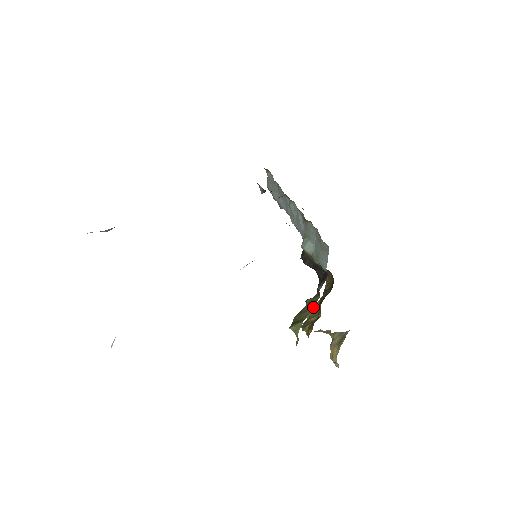
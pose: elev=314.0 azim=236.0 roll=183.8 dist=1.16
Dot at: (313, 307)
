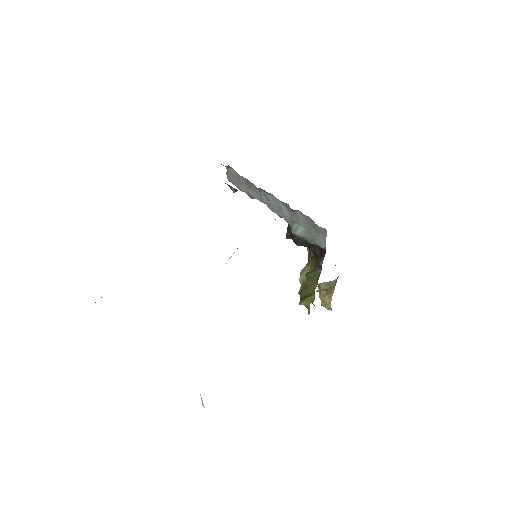
Dot at: occluded
